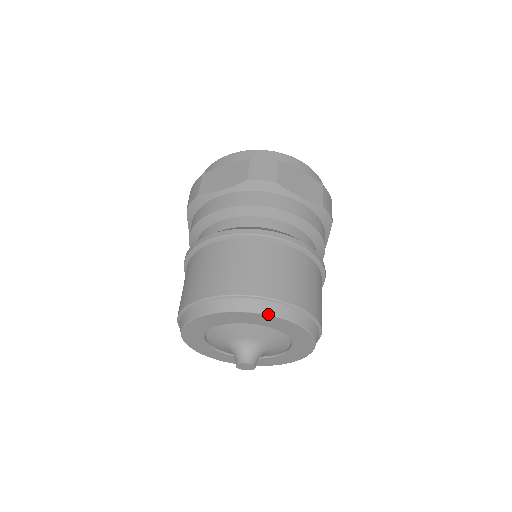
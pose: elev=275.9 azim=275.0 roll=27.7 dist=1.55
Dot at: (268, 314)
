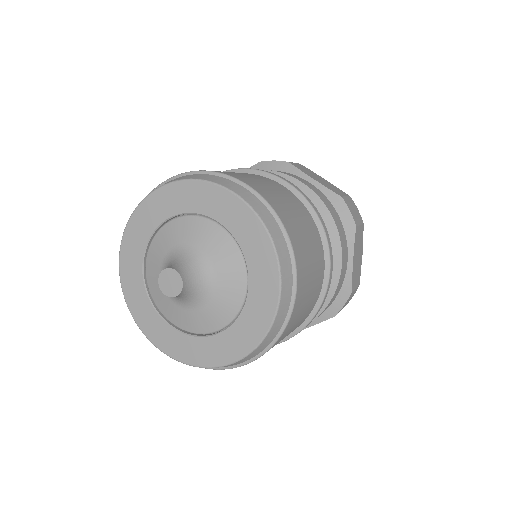
Dot at: (279, 258)
